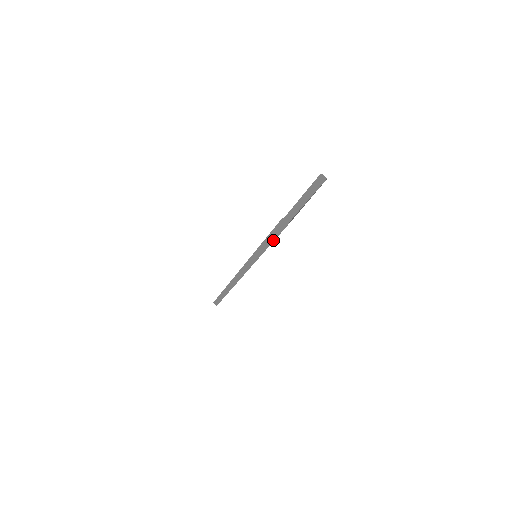
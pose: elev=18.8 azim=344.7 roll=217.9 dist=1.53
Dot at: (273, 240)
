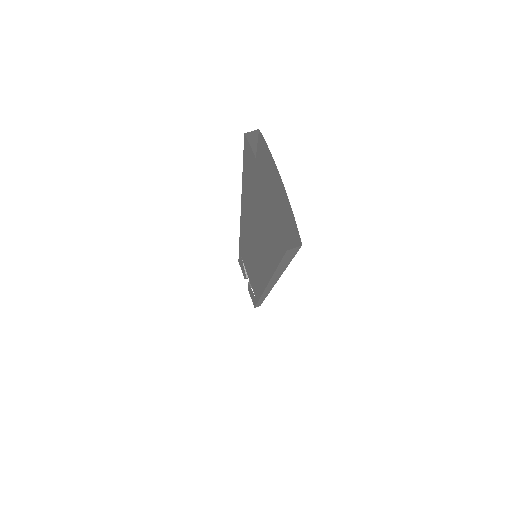
Dot at: (288, 263)
